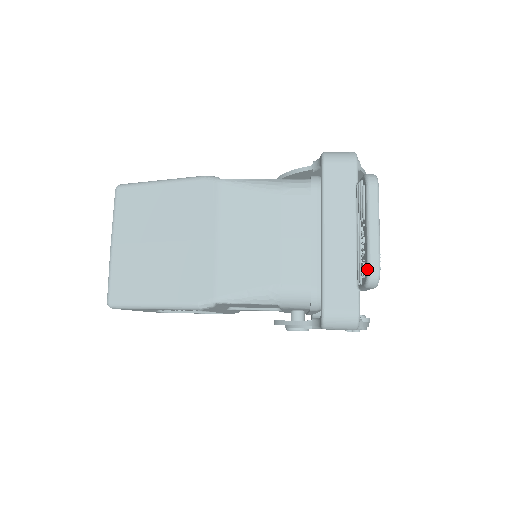
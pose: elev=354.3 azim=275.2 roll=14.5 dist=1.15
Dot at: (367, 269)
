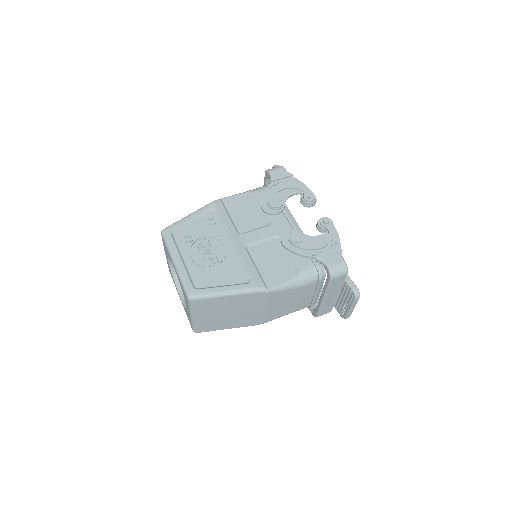
Dot at: (346, 318)
